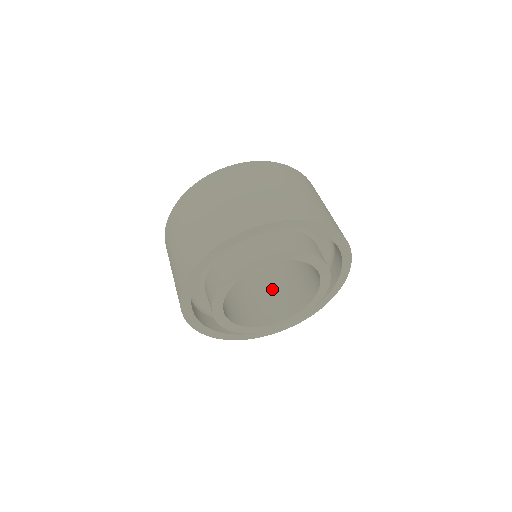
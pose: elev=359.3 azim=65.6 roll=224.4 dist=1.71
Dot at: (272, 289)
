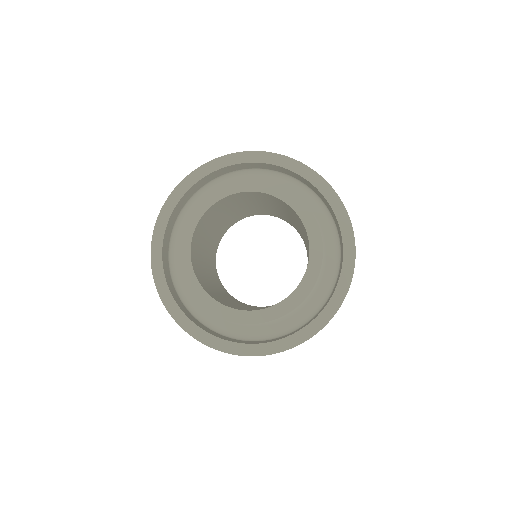
Dot at: occluded
